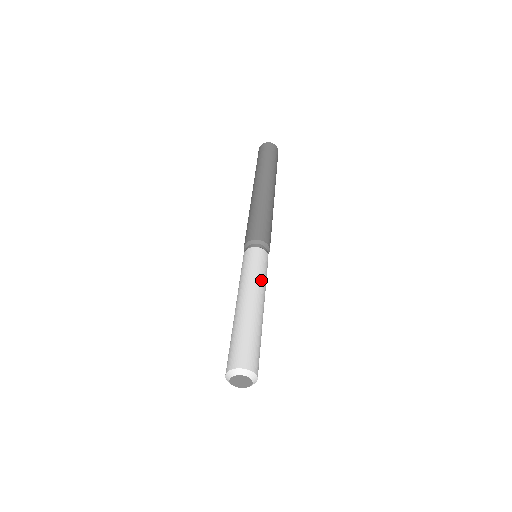
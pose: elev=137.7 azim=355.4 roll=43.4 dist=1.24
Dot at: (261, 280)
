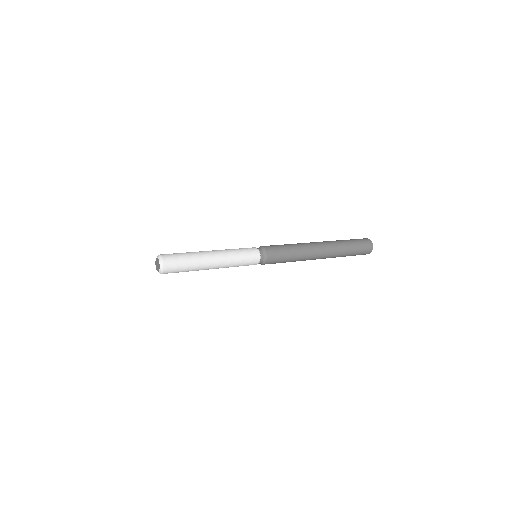
Dot at: (232, 254)
